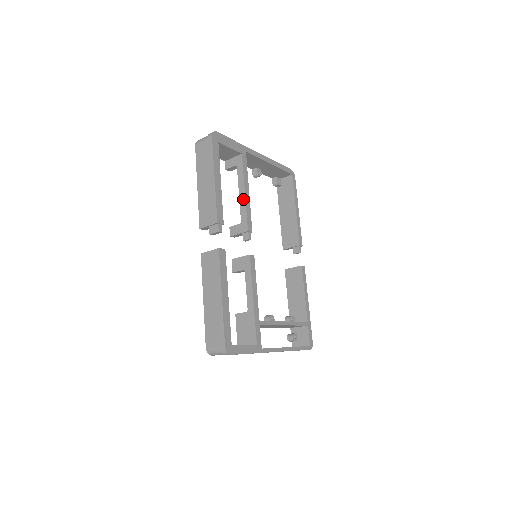
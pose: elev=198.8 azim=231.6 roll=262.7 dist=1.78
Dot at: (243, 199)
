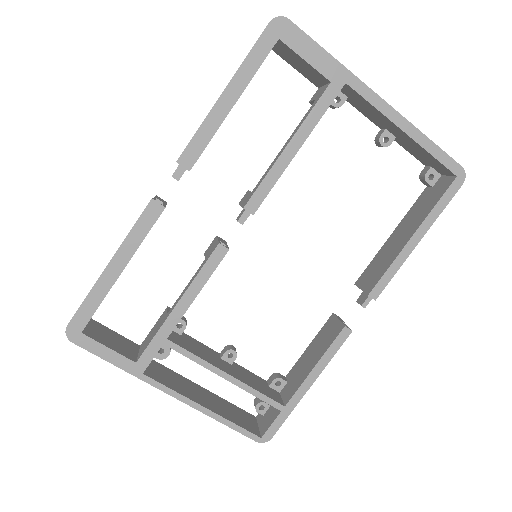
Dot at: (277, 157)
